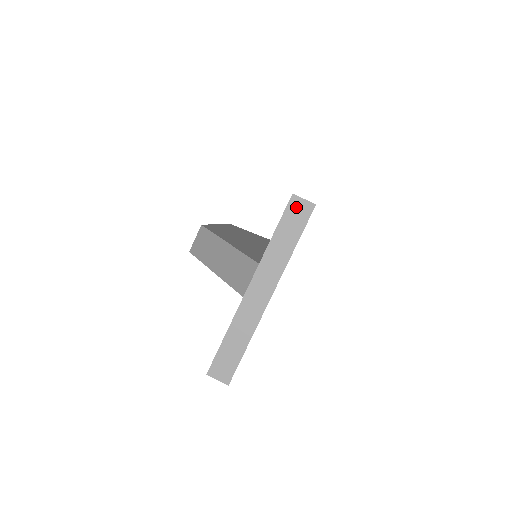
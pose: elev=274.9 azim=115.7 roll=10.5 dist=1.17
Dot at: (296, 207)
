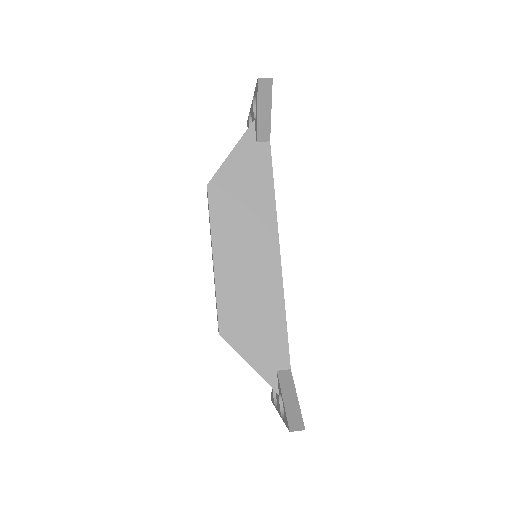
Dot at: occluded
